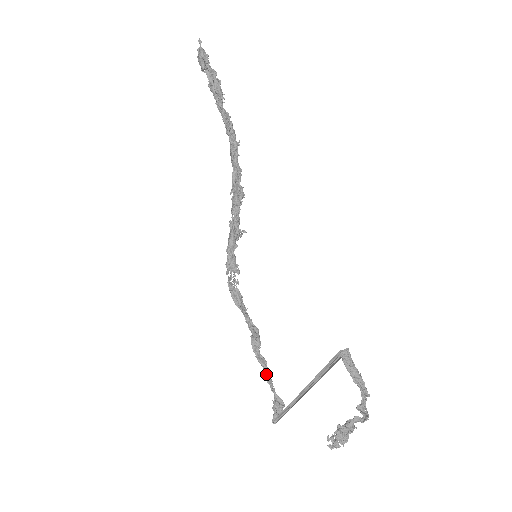
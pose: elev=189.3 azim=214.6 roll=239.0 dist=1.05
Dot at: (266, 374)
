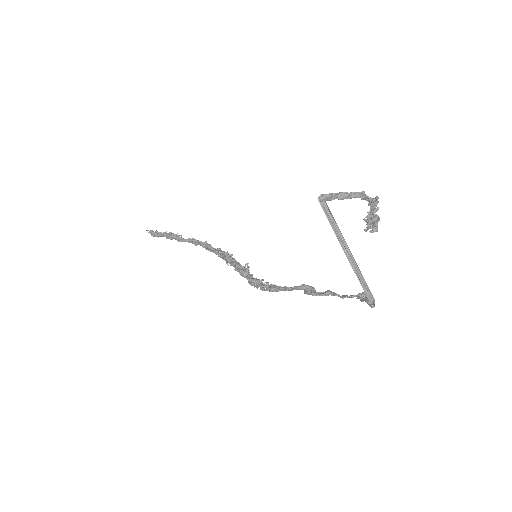
Dot at: (335, 294)
